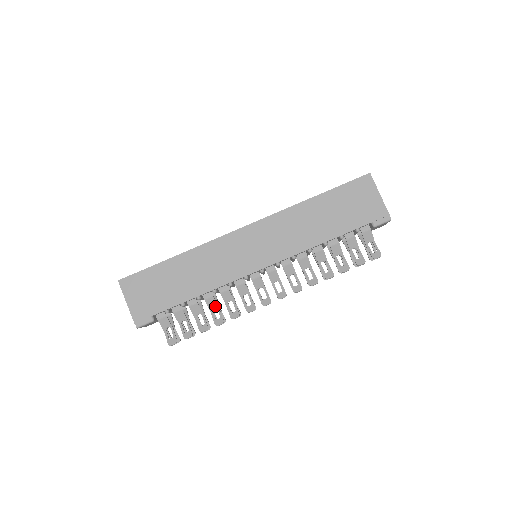
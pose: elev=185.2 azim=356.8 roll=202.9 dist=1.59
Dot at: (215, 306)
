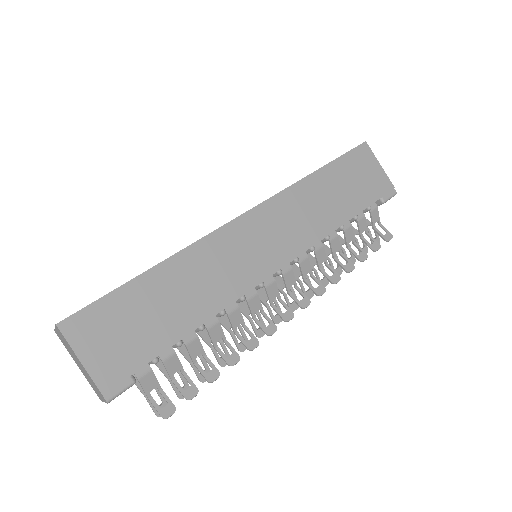
Dot at: (221, 337)
